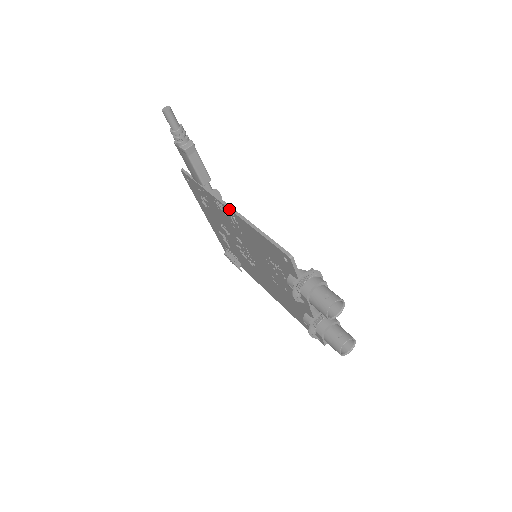
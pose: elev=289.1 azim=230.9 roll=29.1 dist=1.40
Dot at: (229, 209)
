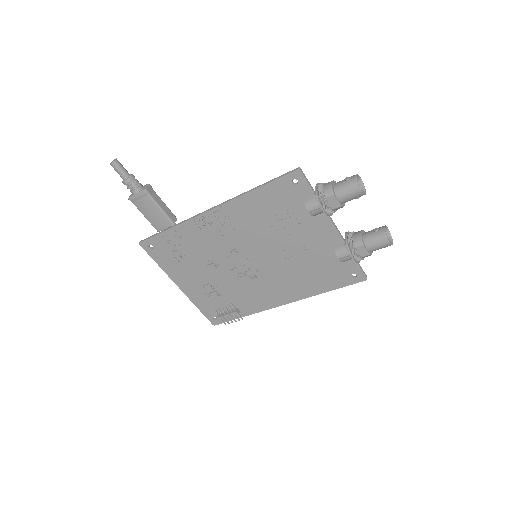
Dot at: (214, 208)
